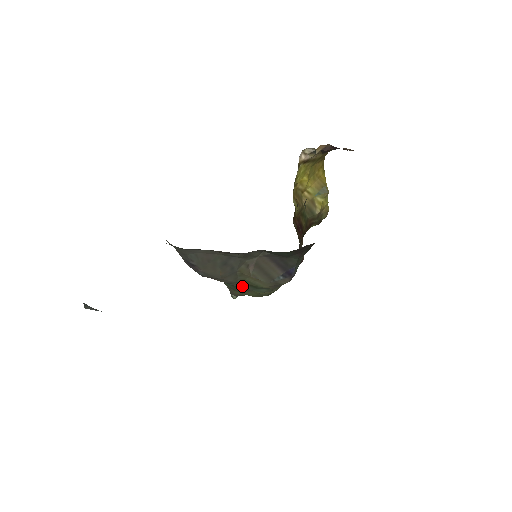
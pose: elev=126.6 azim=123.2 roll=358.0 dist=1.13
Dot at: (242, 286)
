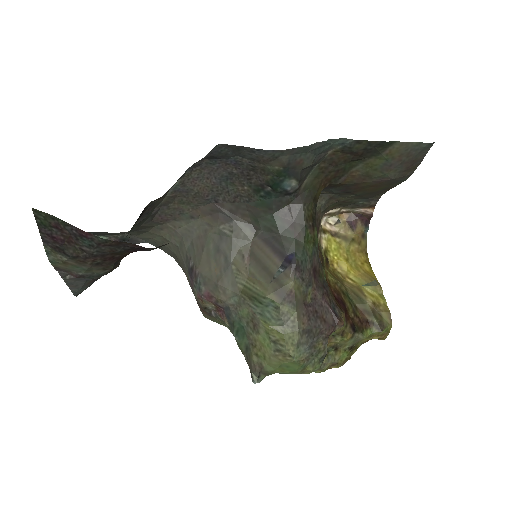
Dot at: (246, 308)
